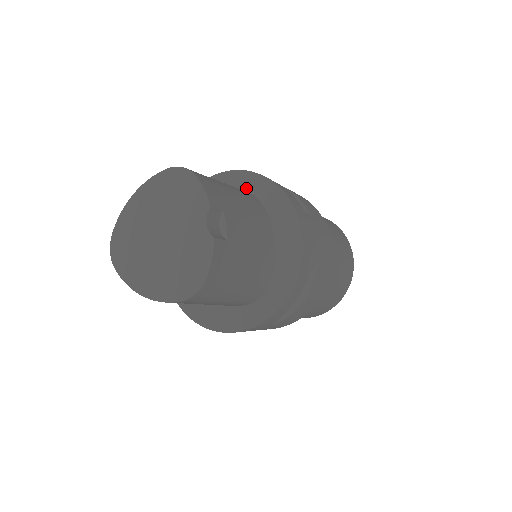
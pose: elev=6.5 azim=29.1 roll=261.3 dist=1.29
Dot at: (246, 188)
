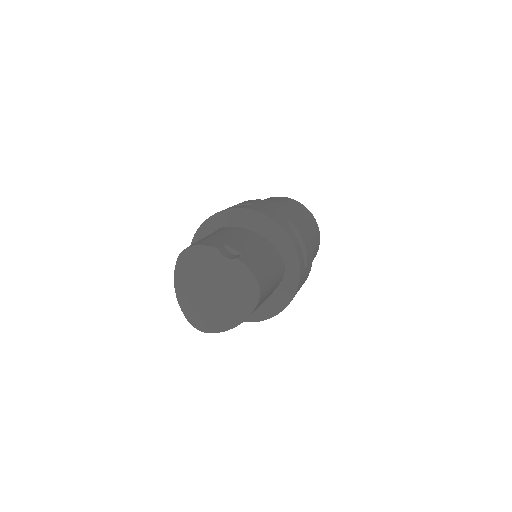
Dot at: (214, 230)
